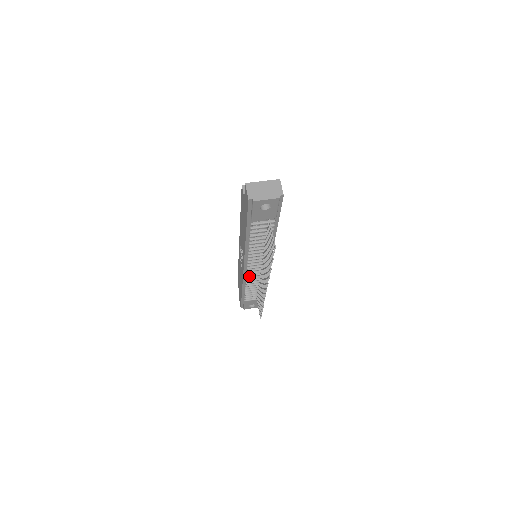
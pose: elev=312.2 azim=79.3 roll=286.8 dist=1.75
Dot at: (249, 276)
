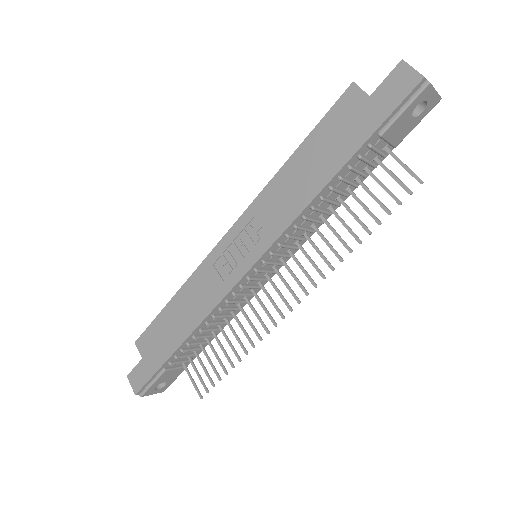
Dot at: (237, 294)
